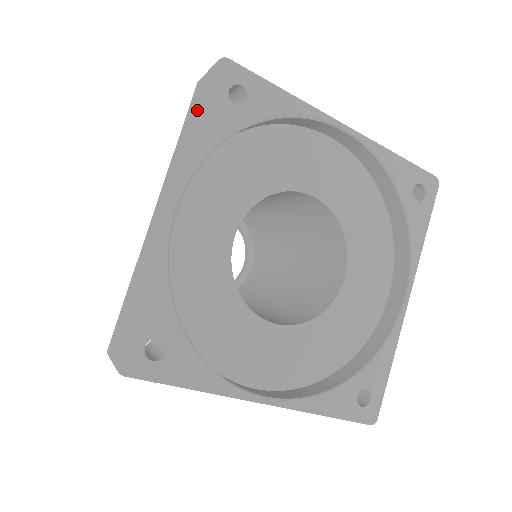
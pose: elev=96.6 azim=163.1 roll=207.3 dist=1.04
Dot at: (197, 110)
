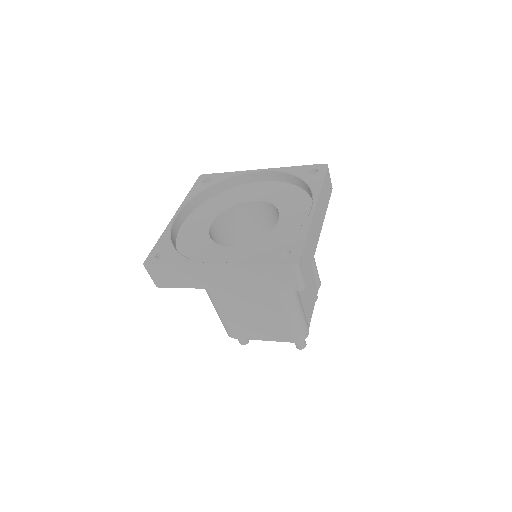
Dot at: occluded
